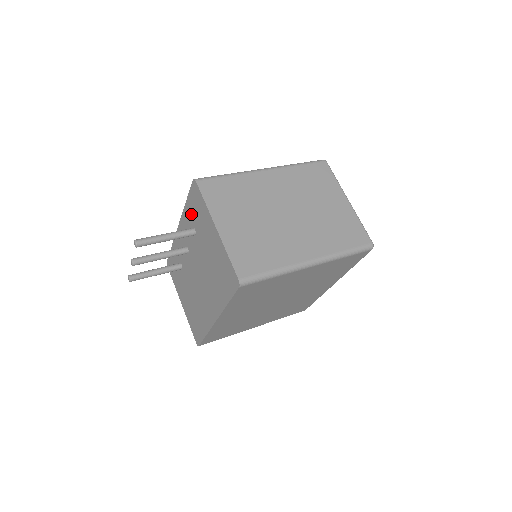
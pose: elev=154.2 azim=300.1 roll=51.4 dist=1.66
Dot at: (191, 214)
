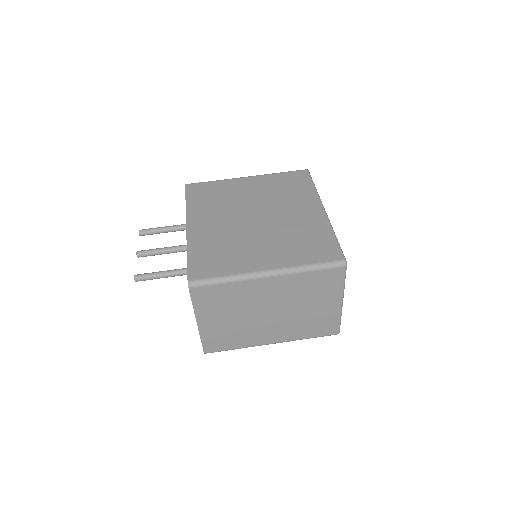
Dot at: occluded
